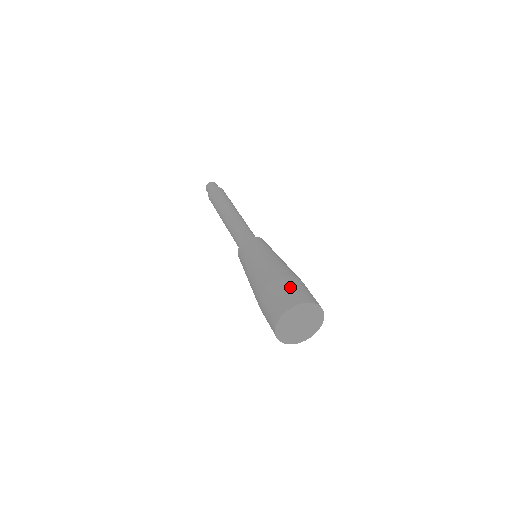
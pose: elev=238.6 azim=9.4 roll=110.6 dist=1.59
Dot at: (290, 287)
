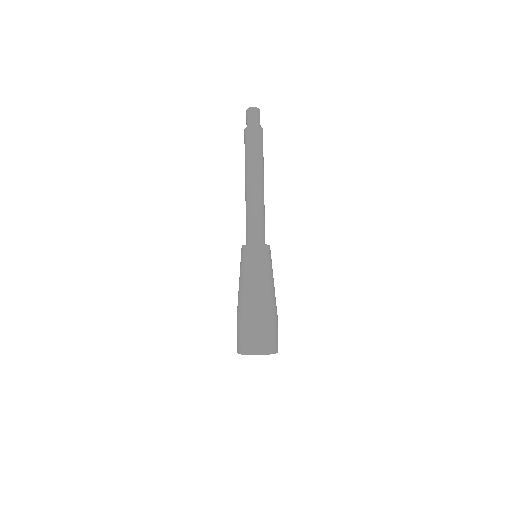
Dot at: (256, 334)
